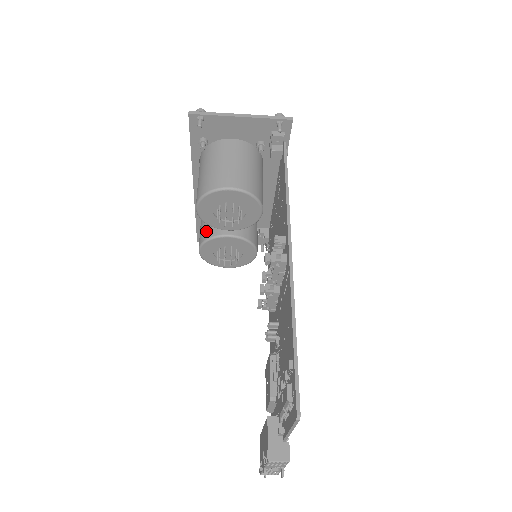
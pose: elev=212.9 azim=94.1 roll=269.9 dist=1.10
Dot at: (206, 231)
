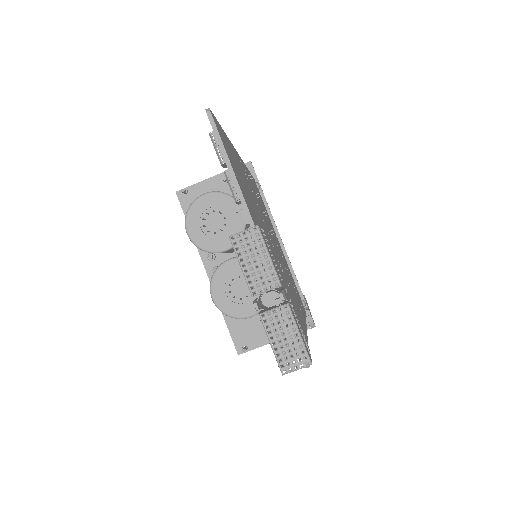
Dot at: occluded
